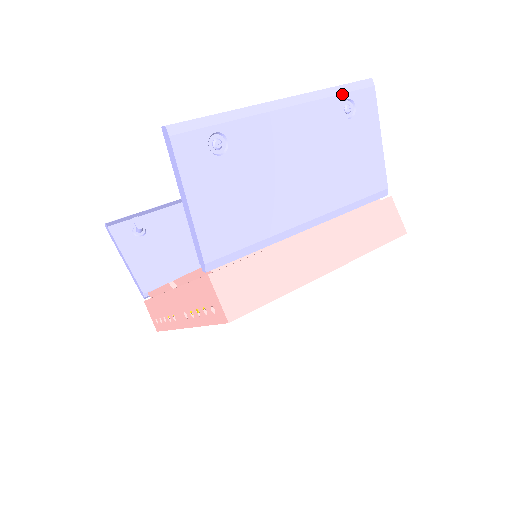
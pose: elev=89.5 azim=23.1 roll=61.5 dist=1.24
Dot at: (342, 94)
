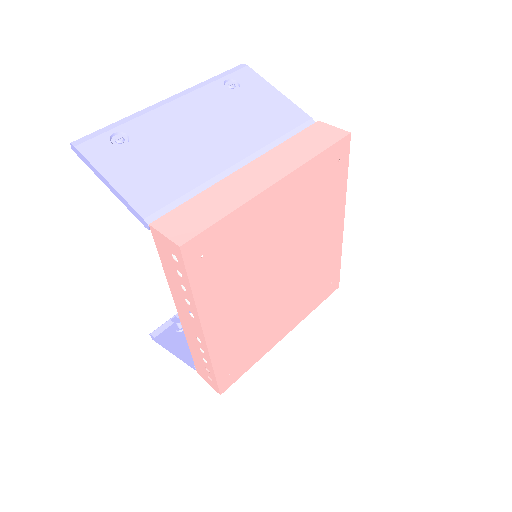
Dot at: (219, 79)
